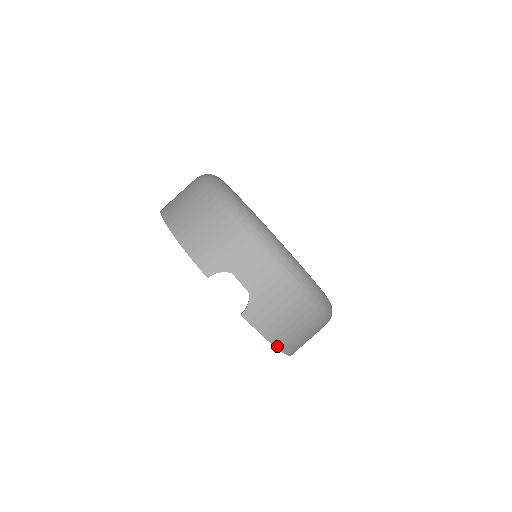
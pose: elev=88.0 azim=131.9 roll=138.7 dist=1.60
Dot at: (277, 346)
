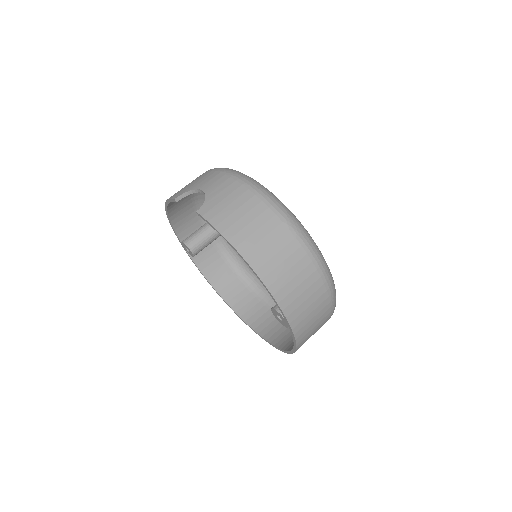
Dot at: (238, 249)
